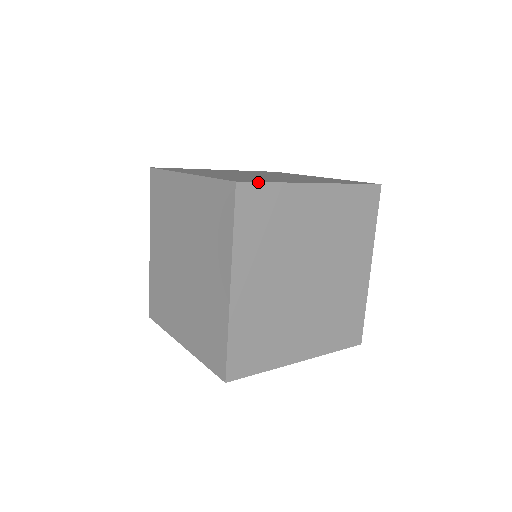
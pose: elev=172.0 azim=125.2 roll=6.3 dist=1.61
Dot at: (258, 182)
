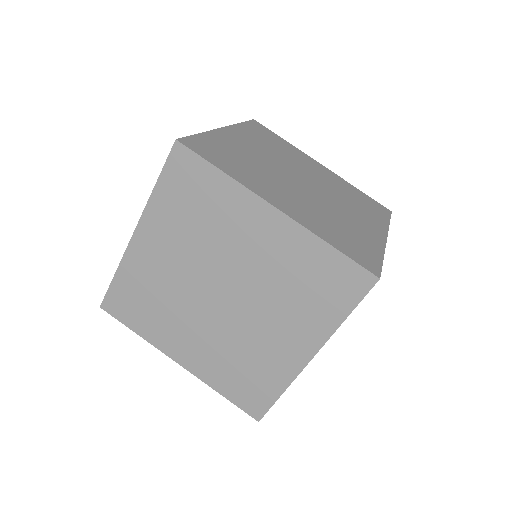
Dot at: occluded
